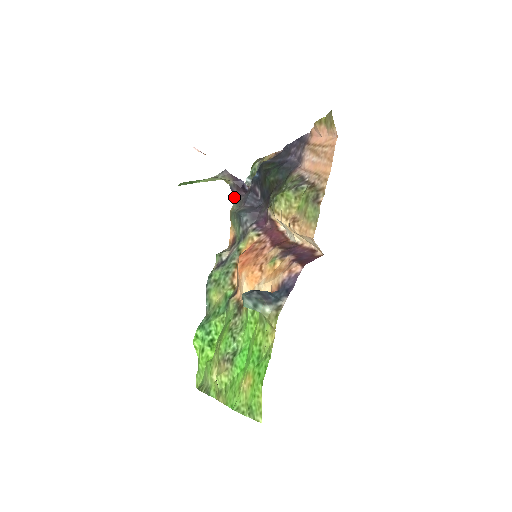
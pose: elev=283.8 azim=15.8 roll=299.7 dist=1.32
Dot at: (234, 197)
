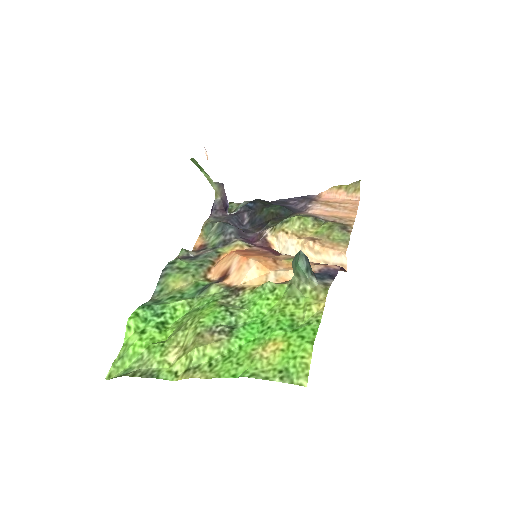
Dot at: (213, 212)
